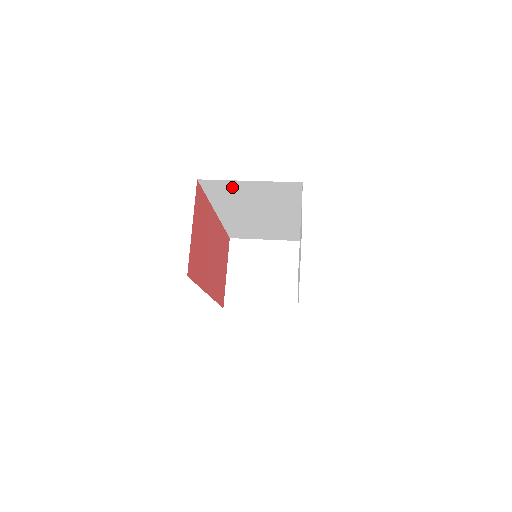
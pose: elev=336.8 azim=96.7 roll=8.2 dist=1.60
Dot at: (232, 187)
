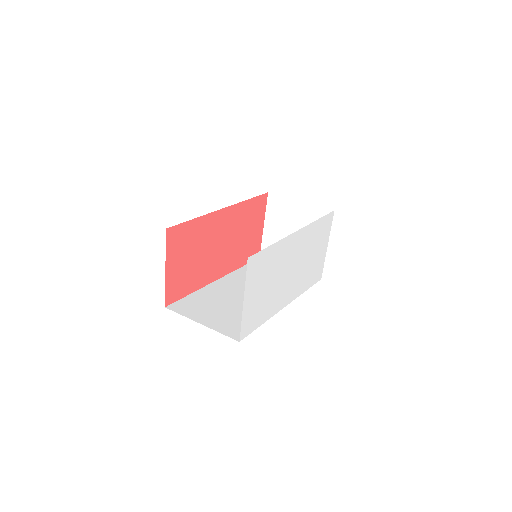
Dot at: occluded
